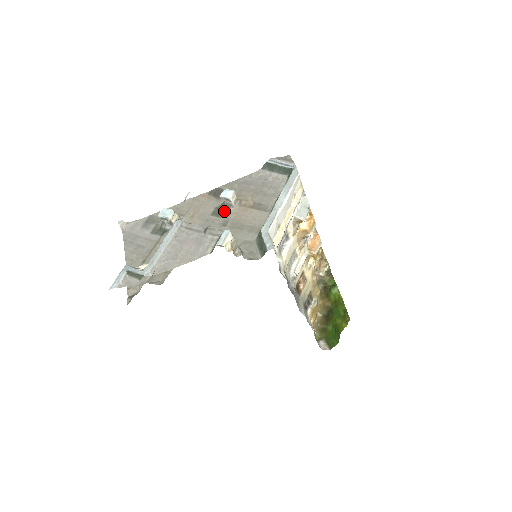
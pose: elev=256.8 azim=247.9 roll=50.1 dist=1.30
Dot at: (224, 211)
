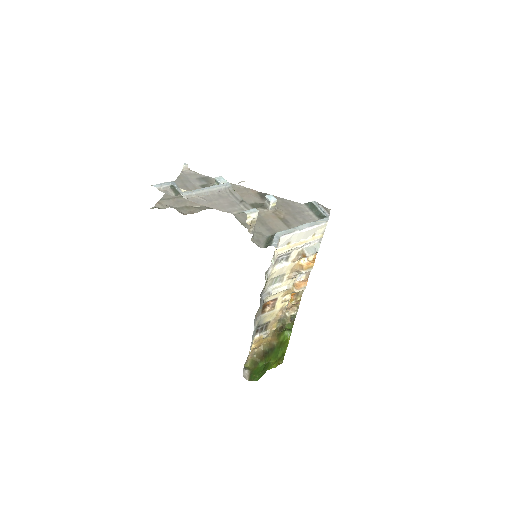
Dot at: (260, 208)
